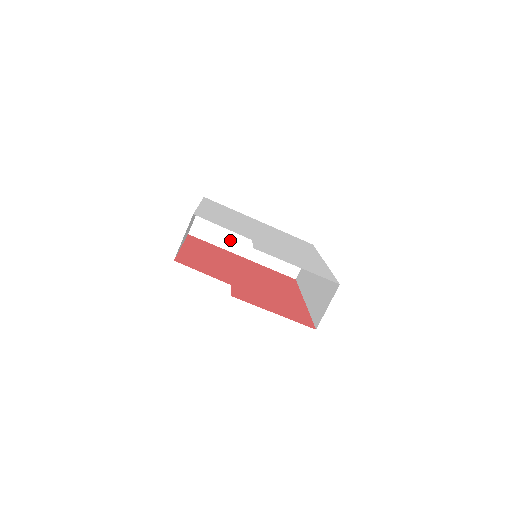
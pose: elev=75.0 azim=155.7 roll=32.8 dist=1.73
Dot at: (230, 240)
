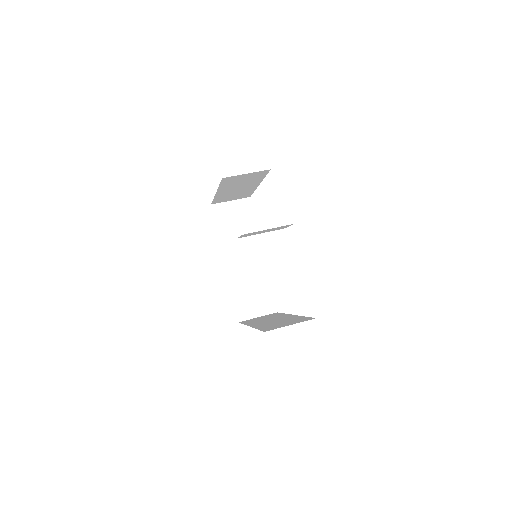
Dot at: (231, 242)
